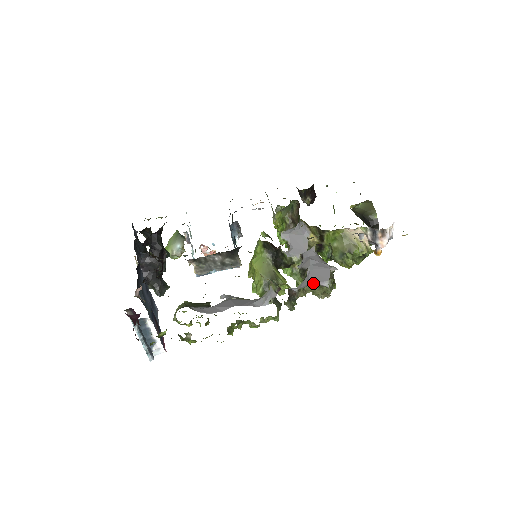
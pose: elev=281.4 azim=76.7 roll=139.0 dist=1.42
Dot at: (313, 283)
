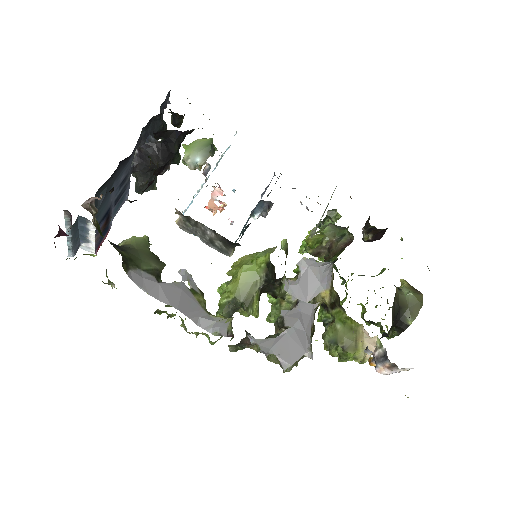
Dot at: (274, 353)
